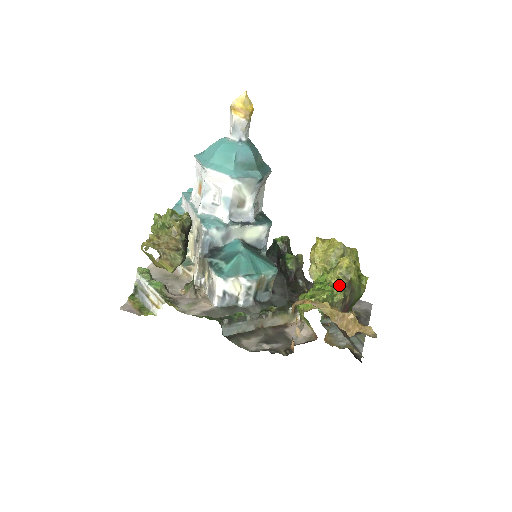
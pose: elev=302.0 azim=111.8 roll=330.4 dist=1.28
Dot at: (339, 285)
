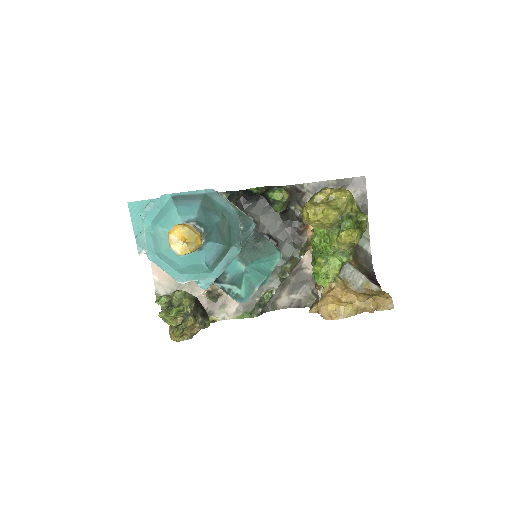
Dot at: (345, 250)
